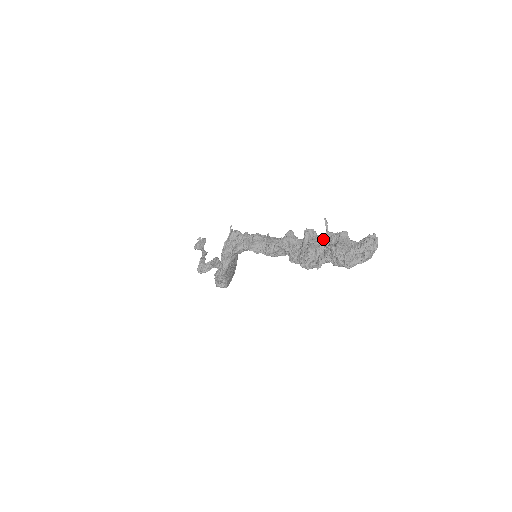
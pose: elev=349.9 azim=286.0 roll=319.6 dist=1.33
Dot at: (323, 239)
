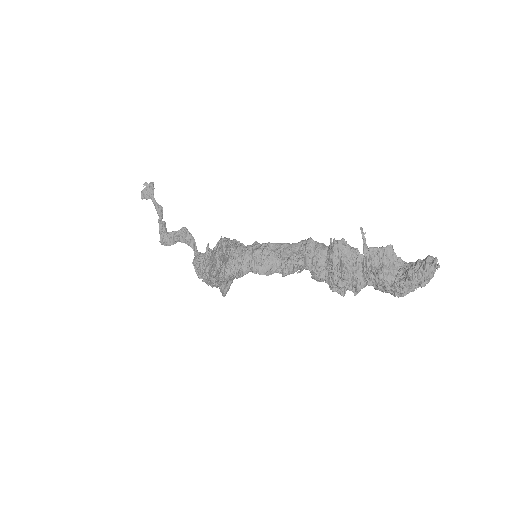
Dot at: (359, 255)
